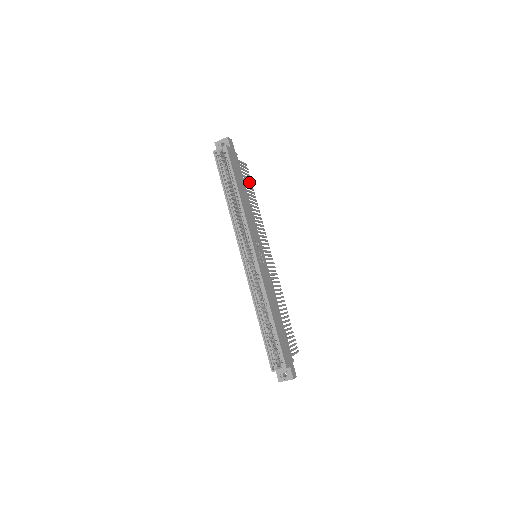
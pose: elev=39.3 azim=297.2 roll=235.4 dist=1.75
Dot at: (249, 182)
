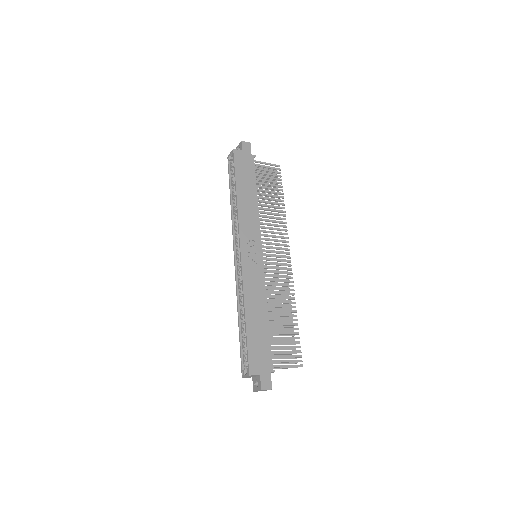
Dot at: occluded
